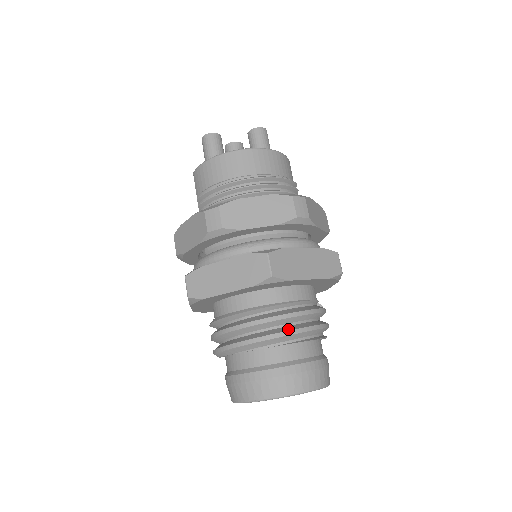
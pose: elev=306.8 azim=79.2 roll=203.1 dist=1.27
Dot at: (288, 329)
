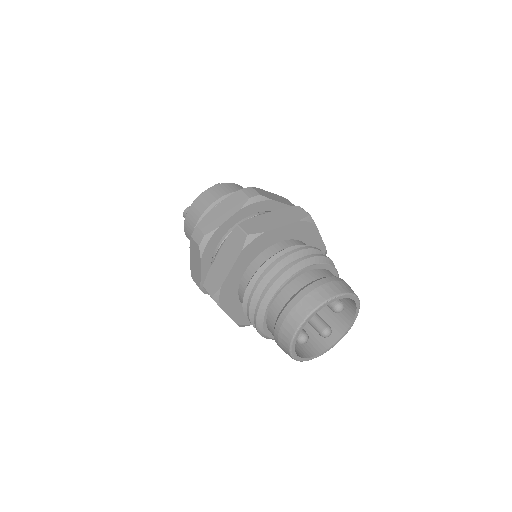
Dot at: (287, 266)
